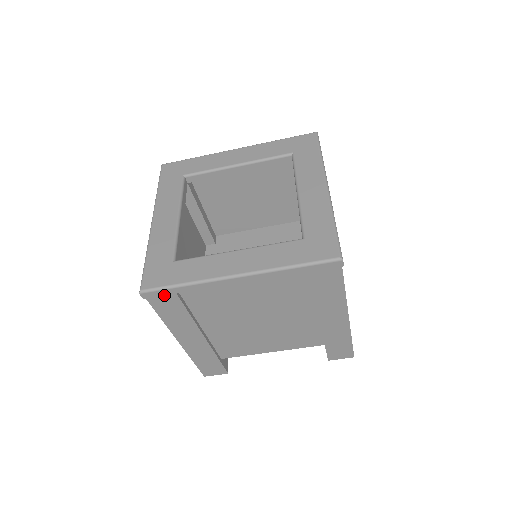
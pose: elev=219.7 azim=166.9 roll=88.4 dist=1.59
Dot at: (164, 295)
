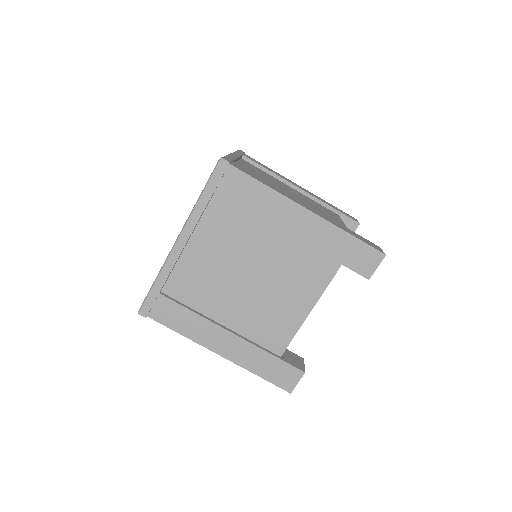
Dot at: (156, 303)
